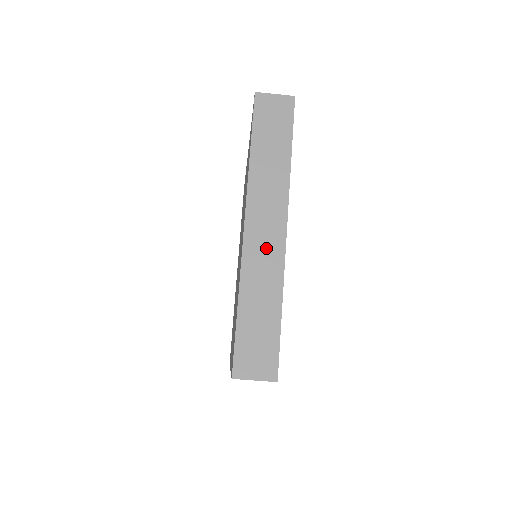
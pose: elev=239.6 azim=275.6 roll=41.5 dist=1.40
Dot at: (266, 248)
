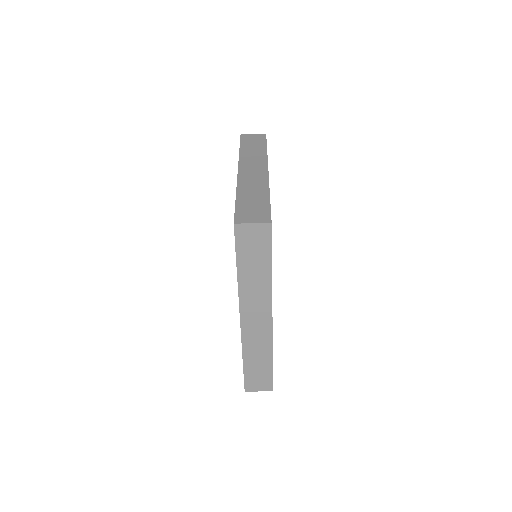
Dot at: (258, 331)
